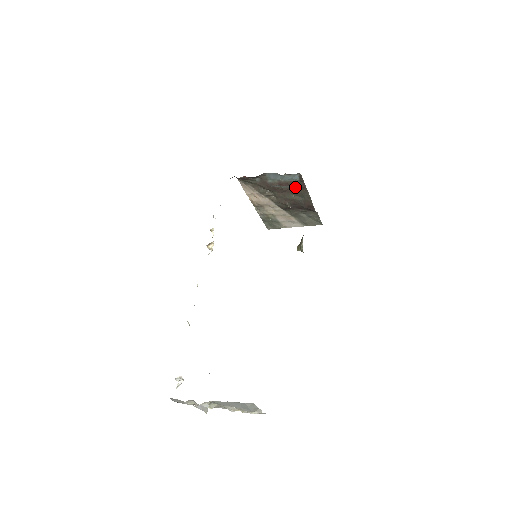
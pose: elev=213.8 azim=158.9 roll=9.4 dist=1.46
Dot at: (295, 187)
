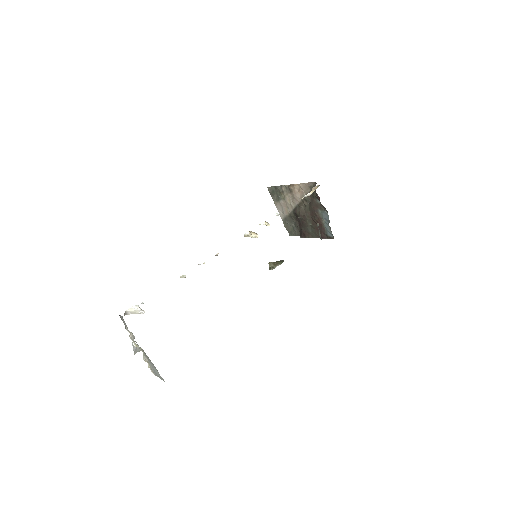
Dot at: (320, 230)
